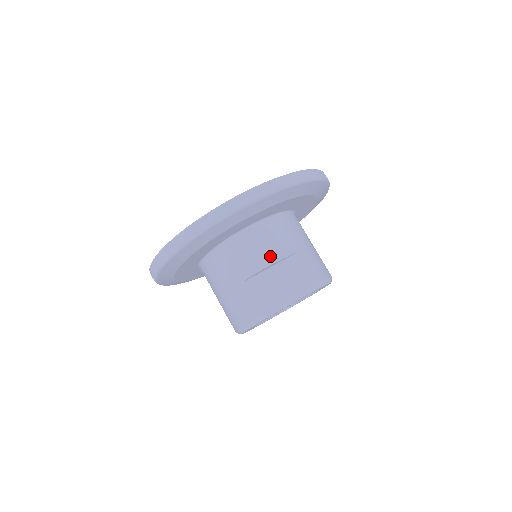
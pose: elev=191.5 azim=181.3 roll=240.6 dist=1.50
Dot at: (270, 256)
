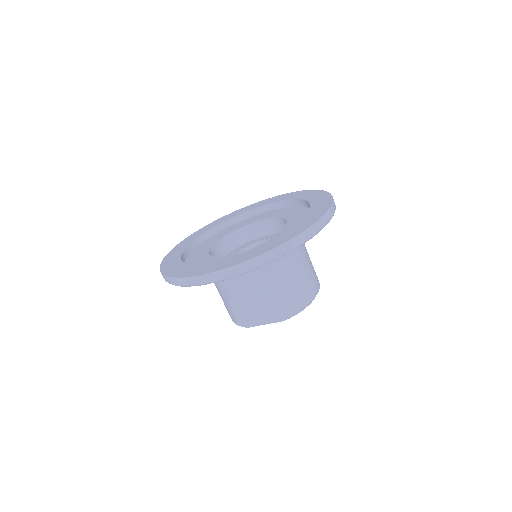
Dot at: (250, 292)
